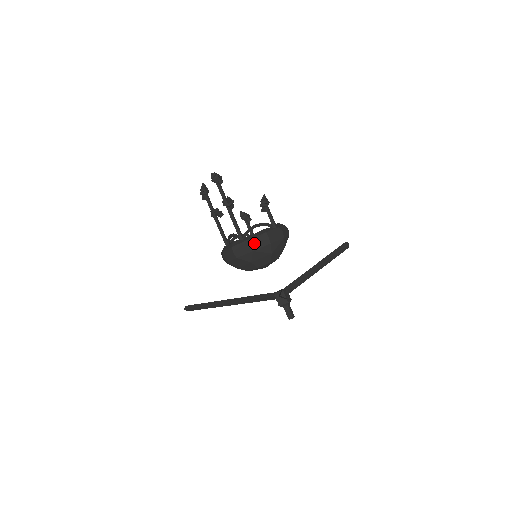
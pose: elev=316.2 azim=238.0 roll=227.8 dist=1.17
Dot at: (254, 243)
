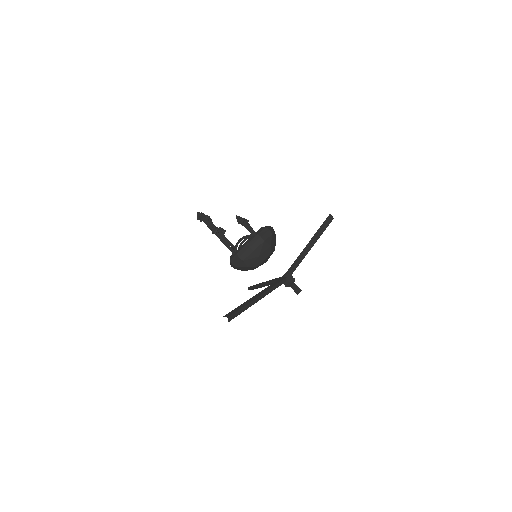
Dot at: (241, 255)
